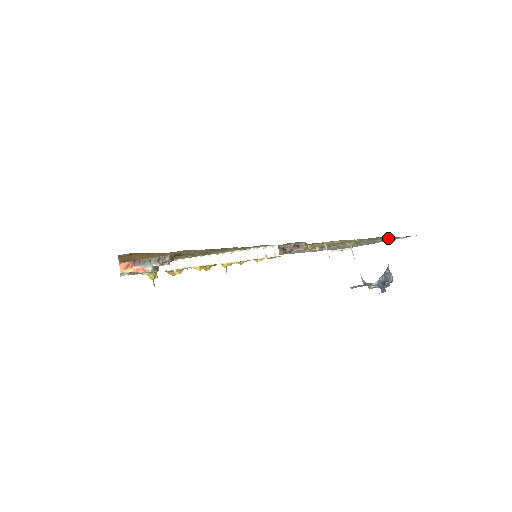
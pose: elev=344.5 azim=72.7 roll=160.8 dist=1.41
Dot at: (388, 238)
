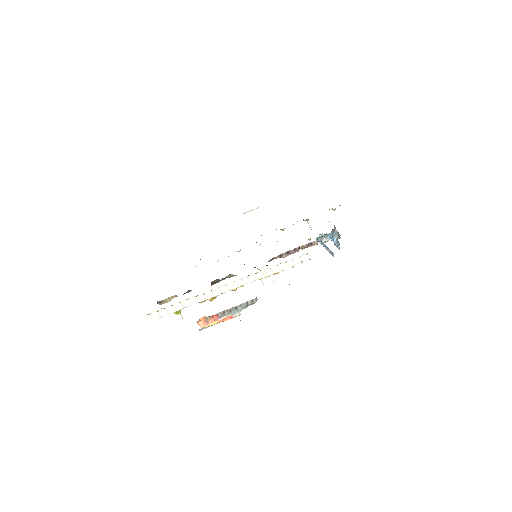
Dot at: (333, 209)
